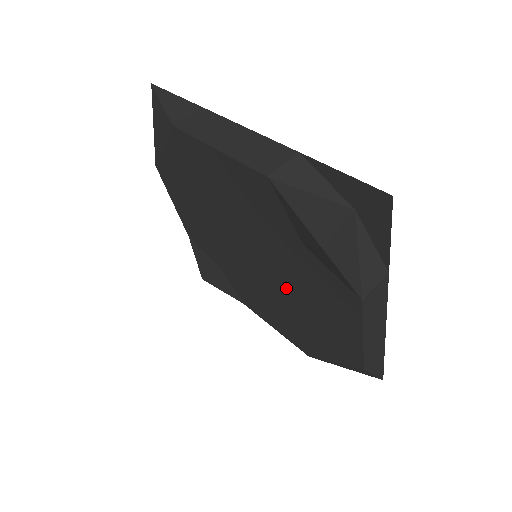
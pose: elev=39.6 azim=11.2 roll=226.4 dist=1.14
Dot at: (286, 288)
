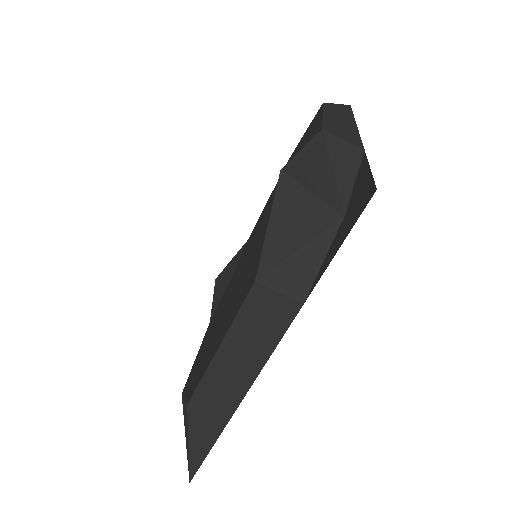
Dot at: (238, 285)
